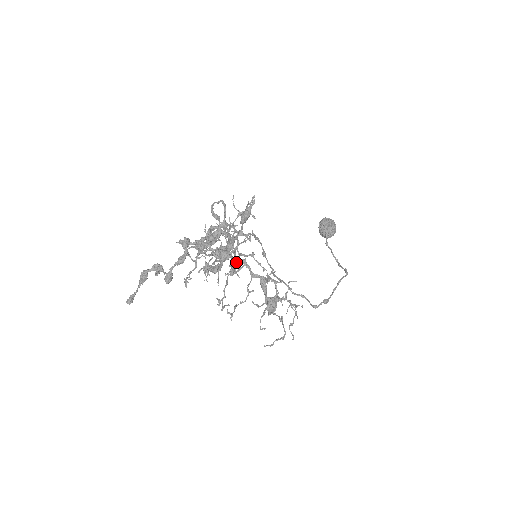
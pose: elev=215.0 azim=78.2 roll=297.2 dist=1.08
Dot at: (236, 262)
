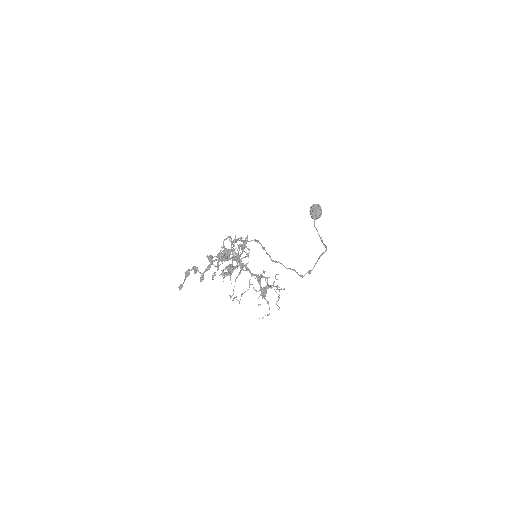
Dot at: occluded
